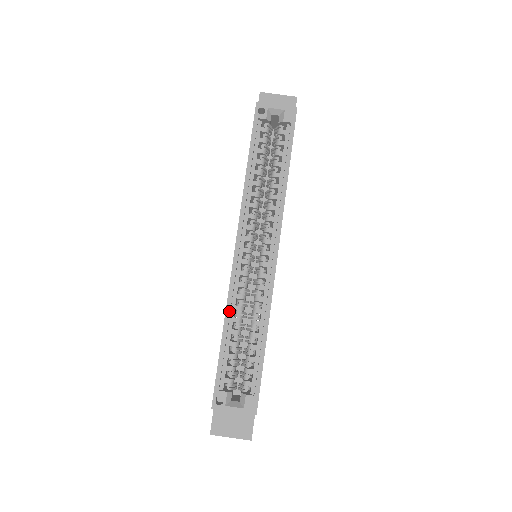
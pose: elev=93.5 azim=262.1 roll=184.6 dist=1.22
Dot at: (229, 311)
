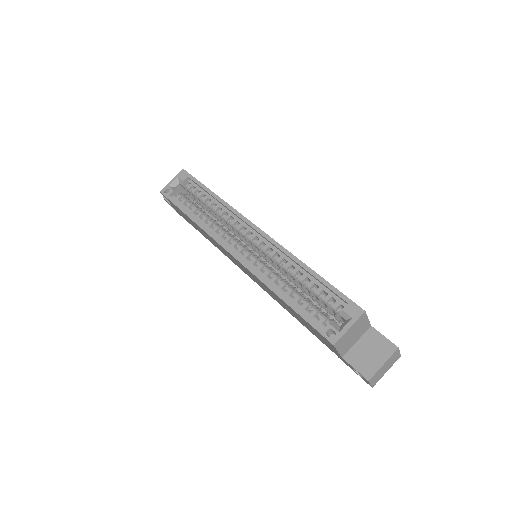
Dot at: (270, 285)
